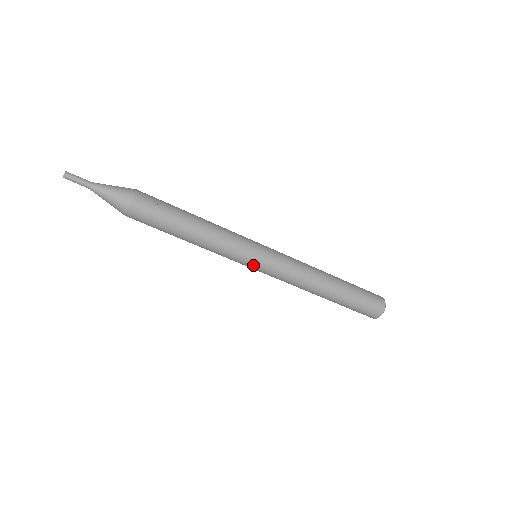
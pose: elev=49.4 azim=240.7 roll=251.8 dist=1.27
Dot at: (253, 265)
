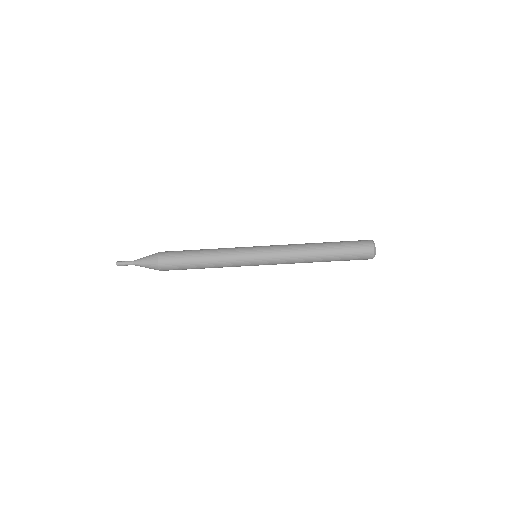
Dot at: (255, 265)
